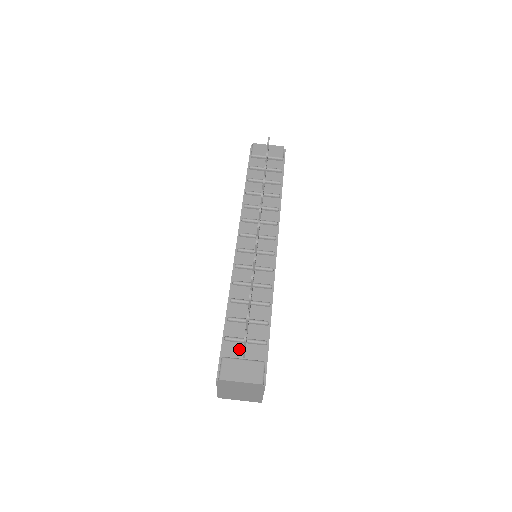
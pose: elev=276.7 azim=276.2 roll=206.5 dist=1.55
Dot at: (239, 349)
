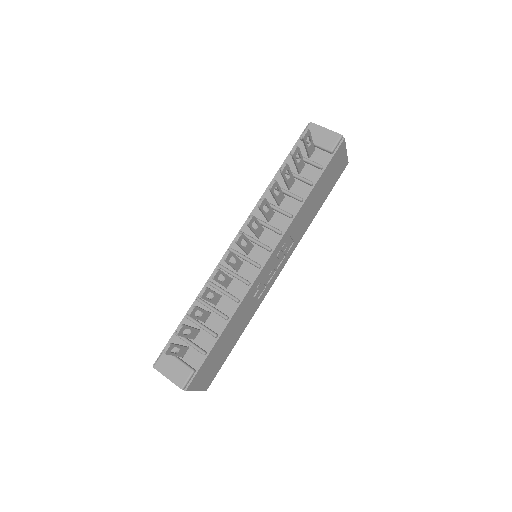
Dot at: occluded
